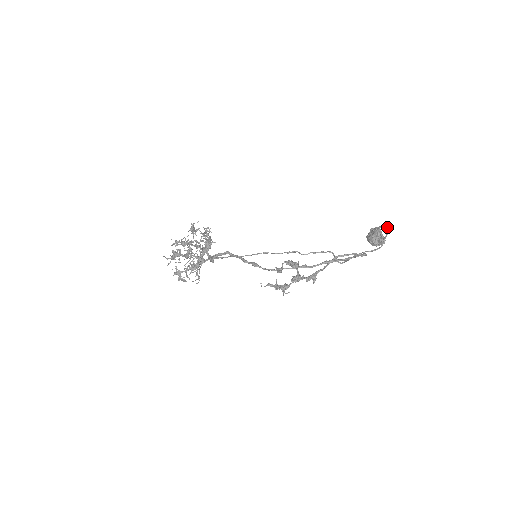
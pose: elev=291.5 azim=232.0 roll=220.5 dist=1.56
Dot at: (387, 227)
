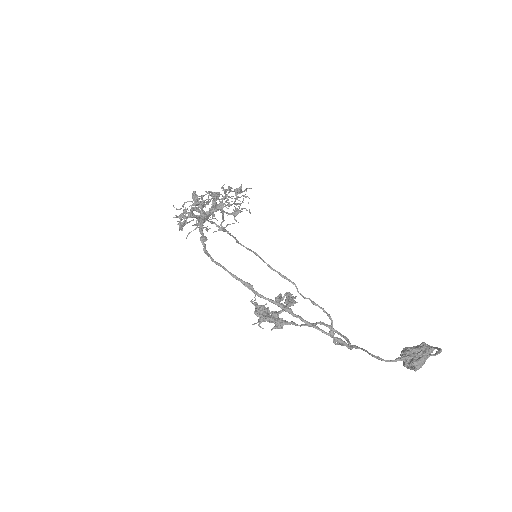
Dot at: occluded
